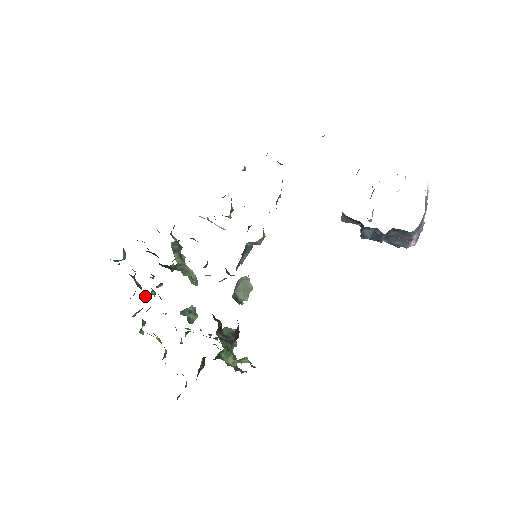
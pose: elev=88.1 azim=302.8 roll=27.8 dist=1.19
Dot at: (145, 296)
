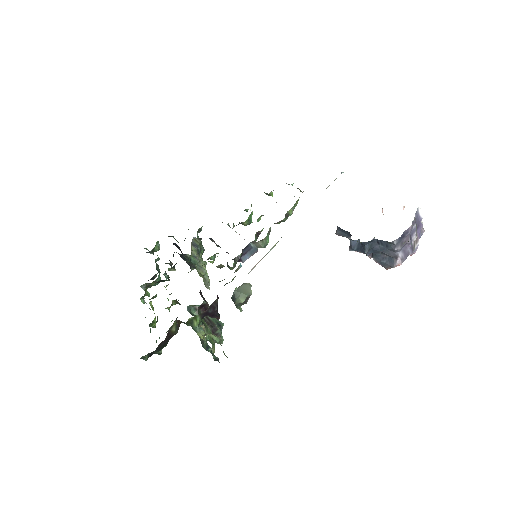
Dot at: (160, 279)
